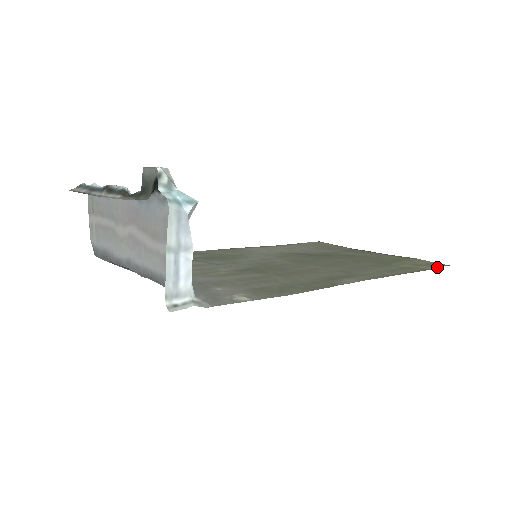
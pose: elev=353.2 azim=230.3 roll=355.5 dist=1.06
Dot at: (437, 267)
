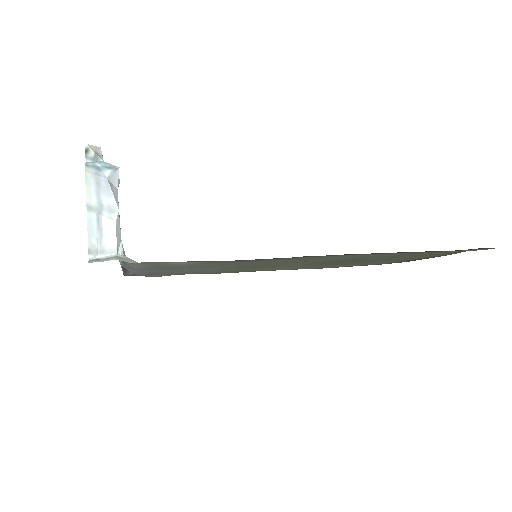
Dot at: occluded
